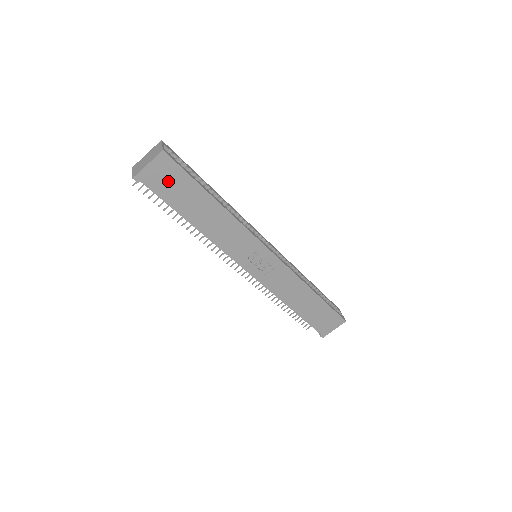
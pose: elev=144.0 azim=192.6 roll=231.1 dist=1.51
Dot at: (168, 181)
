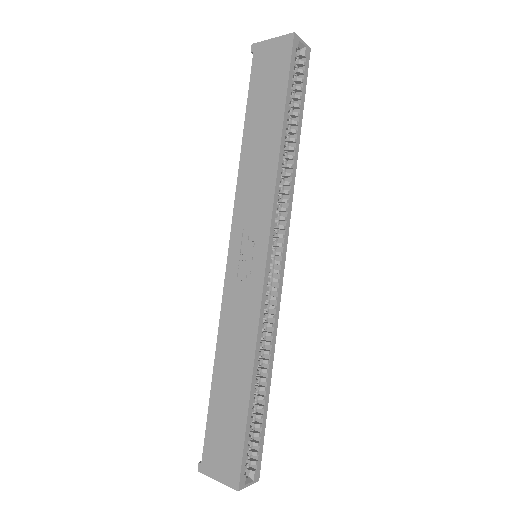
Dot at: (270, 70)
